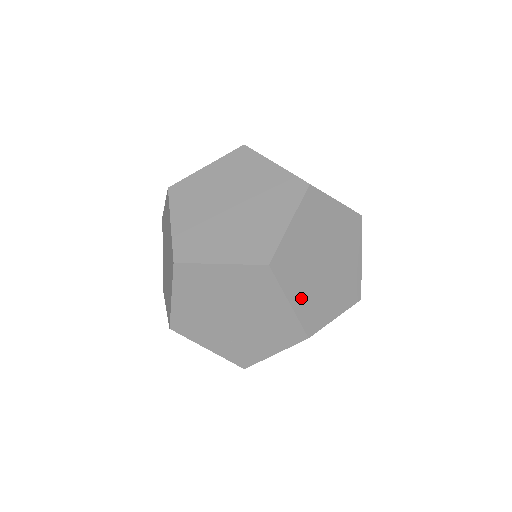
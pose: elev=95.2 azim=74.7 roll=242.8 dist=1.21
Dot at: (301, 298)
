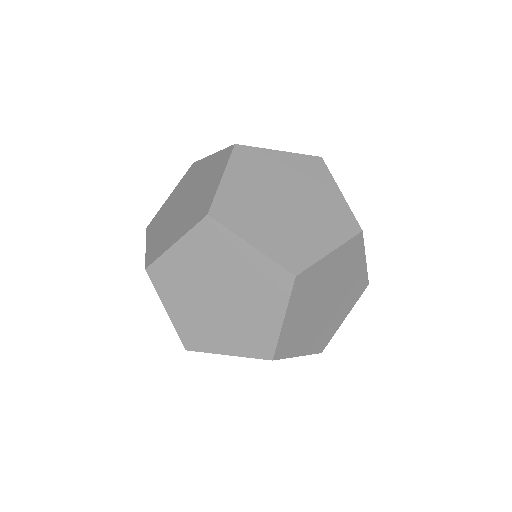
Dot at: (308, 344)
